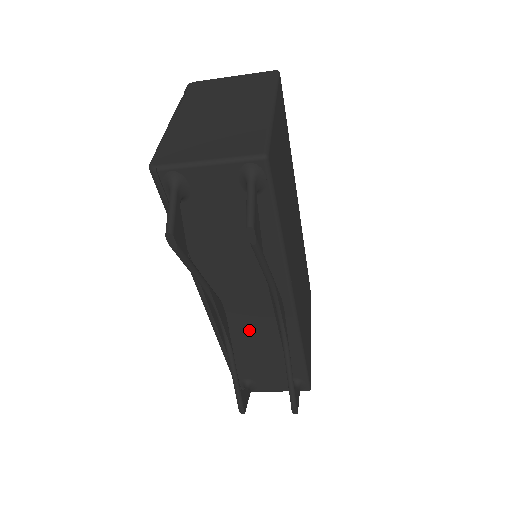
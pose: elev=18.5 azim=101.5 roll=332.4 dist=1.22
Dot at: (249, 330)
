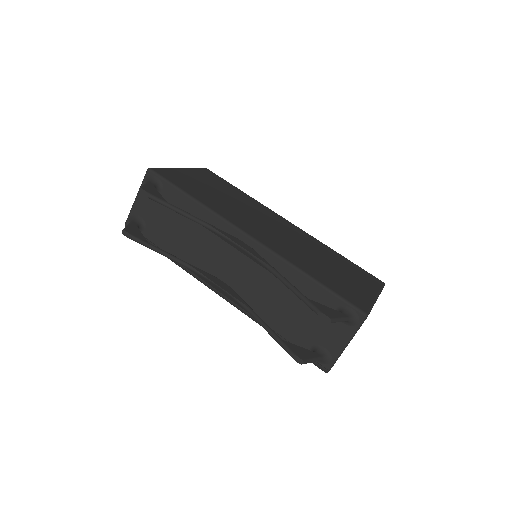
Dot at: (255, 288)
